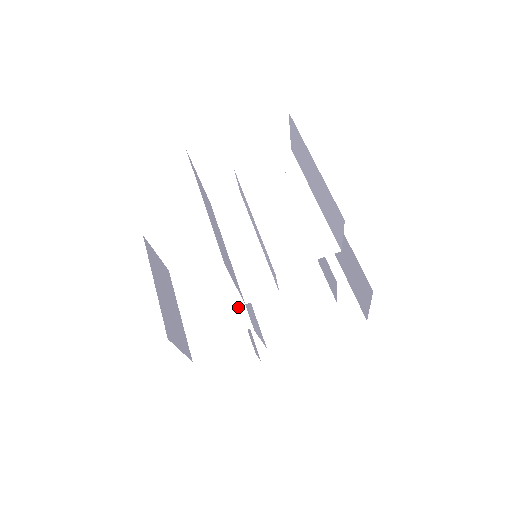
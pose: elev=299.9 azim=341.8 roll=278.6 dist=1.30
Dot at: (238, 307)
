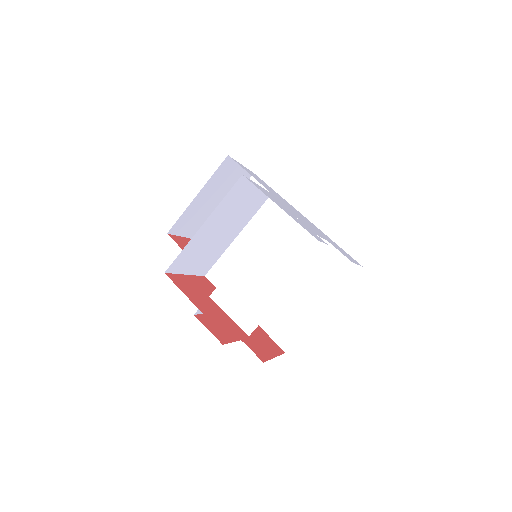
Dot at: occluded
